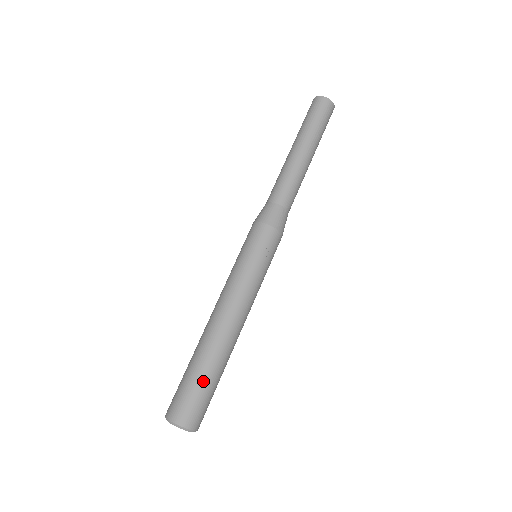
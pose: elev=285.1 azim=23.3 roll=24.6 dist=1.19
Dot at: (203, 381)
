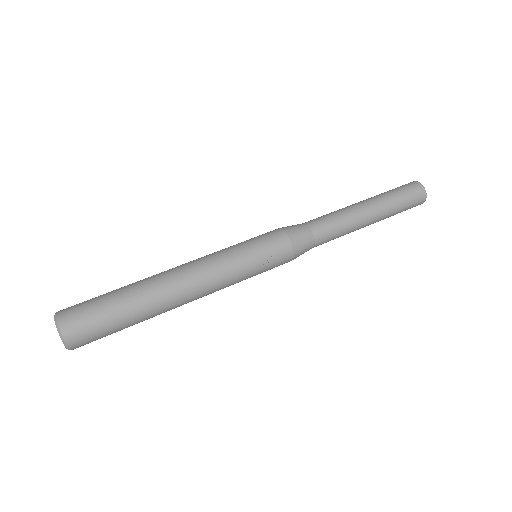
Dot at: (117, 313)
